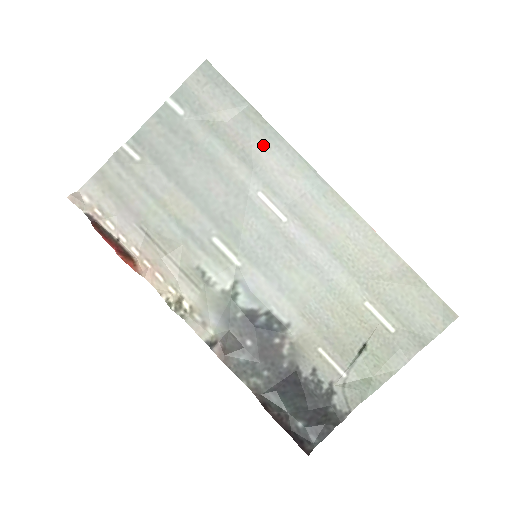
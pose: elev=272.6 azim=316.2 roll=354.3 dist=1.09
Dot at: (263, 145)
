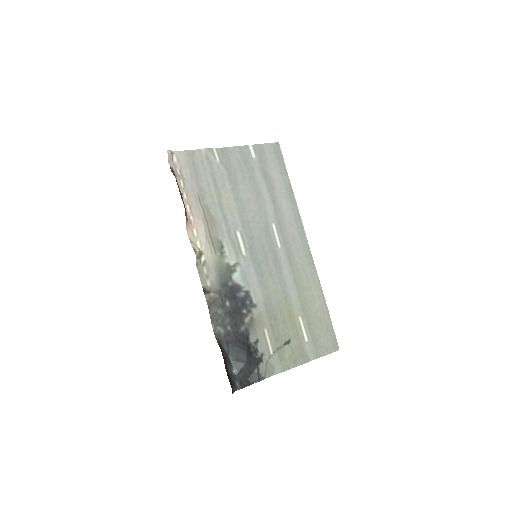
Dot at: (286, 202)
